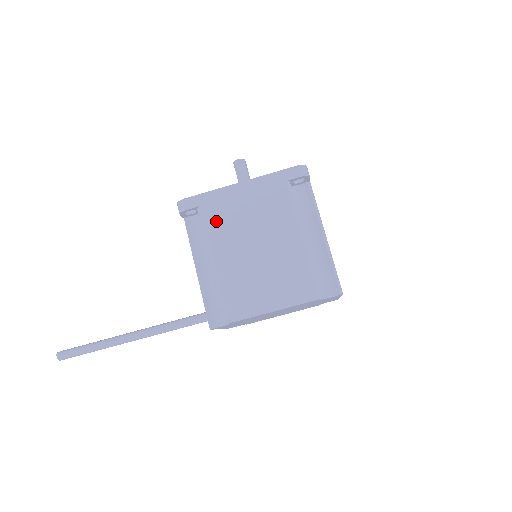
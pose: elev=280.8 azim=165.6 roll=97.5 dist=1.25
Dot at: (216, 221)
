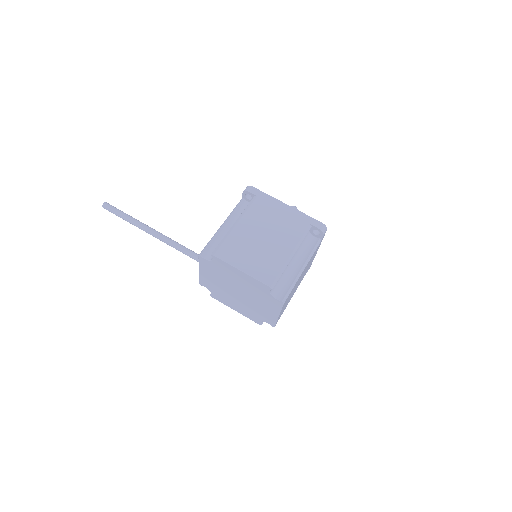
Dot at: (258, 209)
